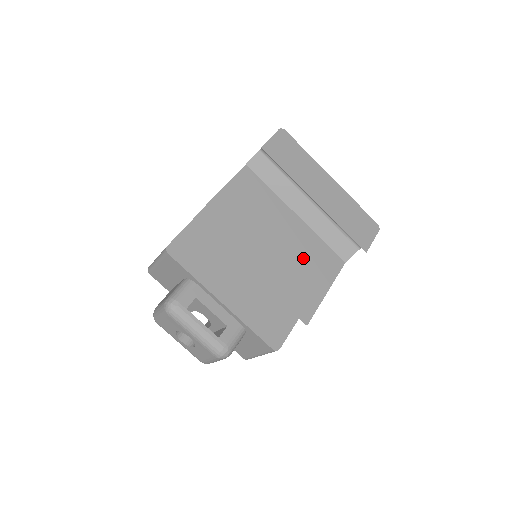
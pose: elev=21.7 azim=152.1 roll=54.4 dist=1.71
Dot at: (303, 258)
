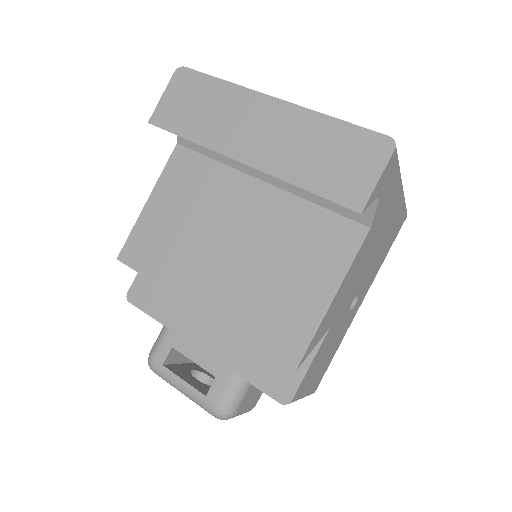
Dot at: (280, 253)
